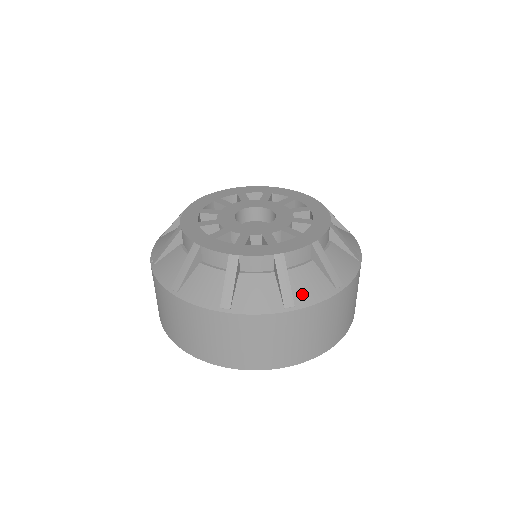
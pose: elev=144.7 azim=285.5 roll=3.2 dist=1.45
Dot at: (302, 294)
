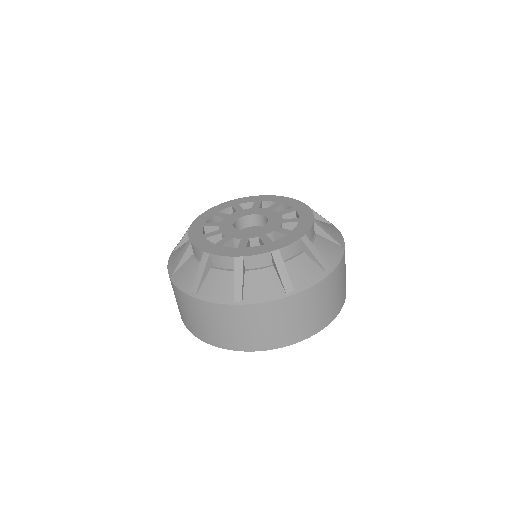
Dot at: (207, 290)
